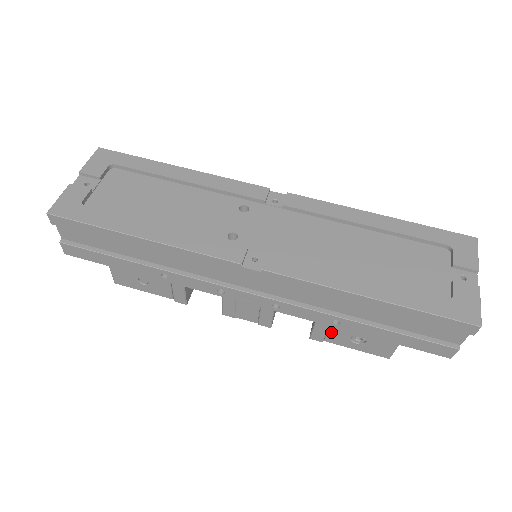
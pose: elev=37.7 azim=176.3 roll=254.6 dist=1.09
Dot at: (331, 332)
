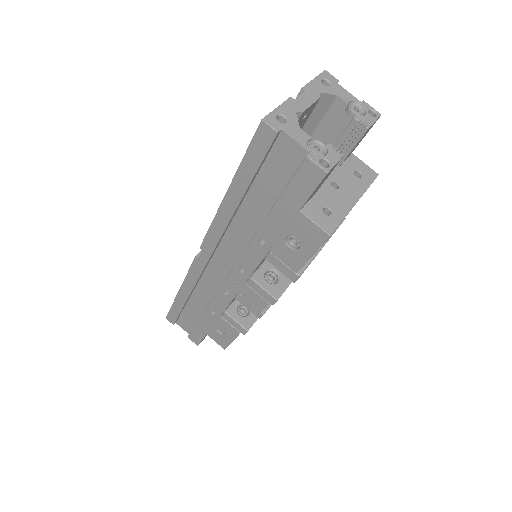
Dot at: (280, 257)
